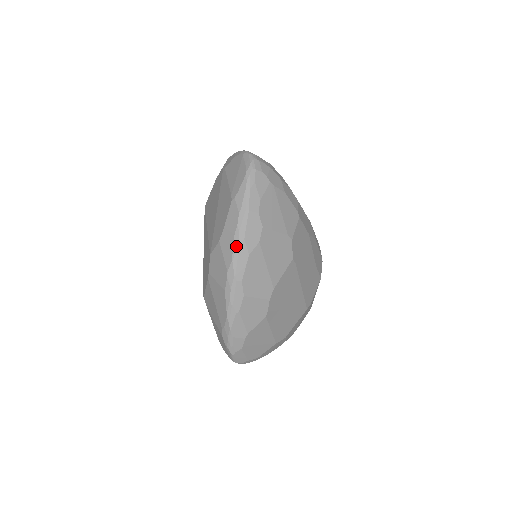
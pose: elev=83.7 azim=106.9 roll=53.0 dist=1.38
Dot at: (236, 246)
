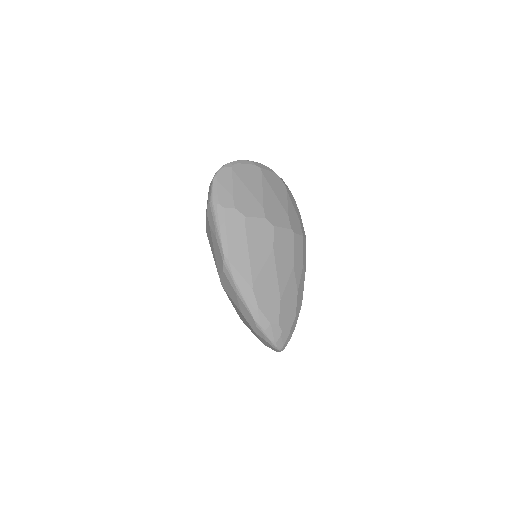
Dot at: occluded
